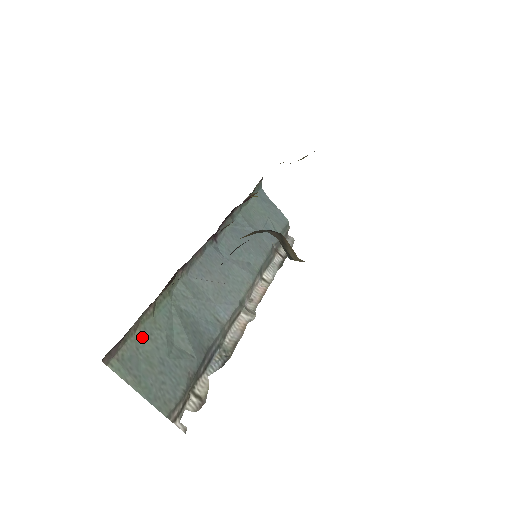
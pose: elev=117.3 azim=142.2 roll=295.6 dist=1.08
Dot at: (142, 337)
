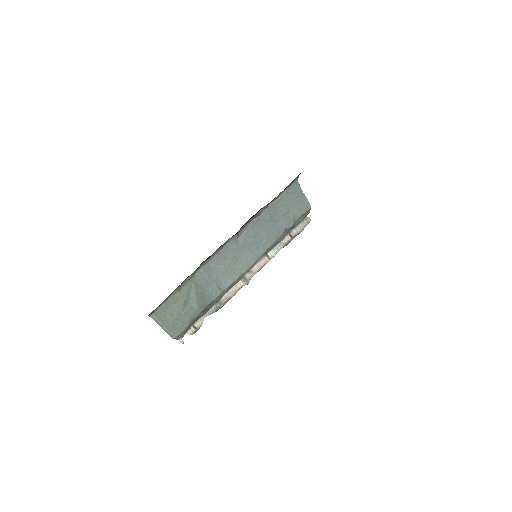
Dot at: (171, 301)
